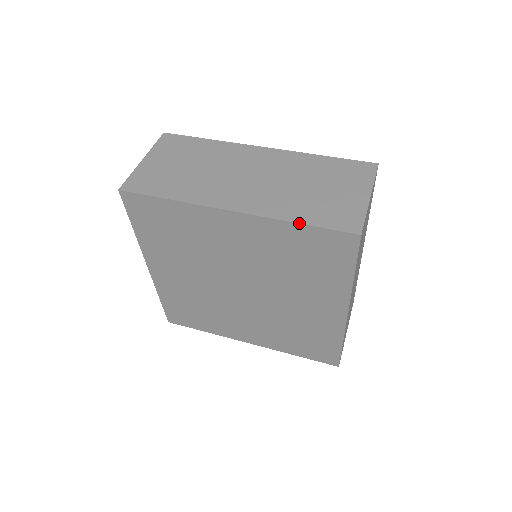
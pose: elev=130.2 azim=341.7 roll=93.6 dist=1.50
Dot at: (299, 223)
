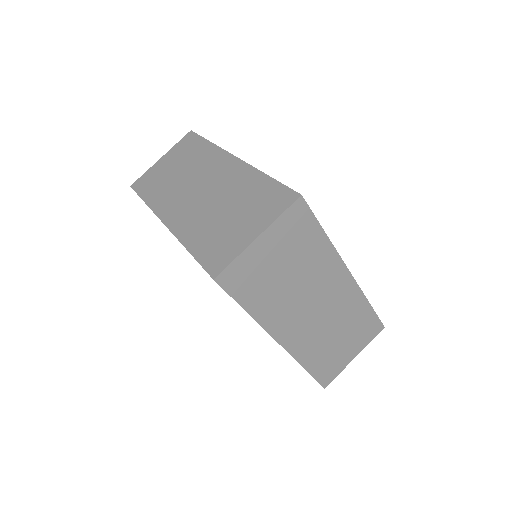
Dot at: (306, 370)
